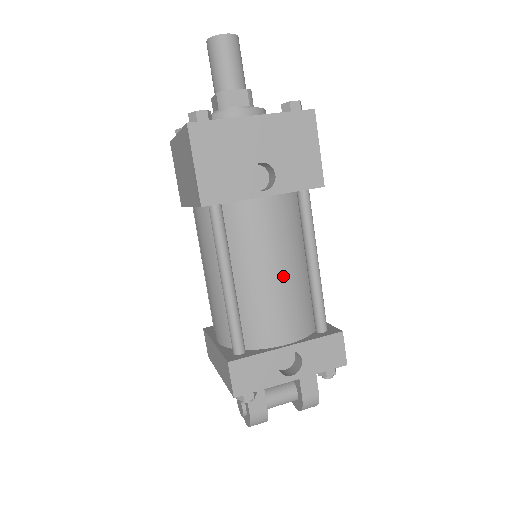
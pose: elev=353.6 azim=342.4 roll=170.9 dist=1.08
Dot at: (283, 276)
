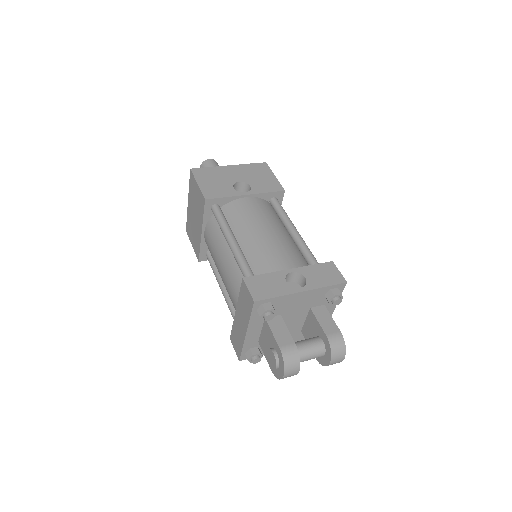
Dot at: (272, 233)
